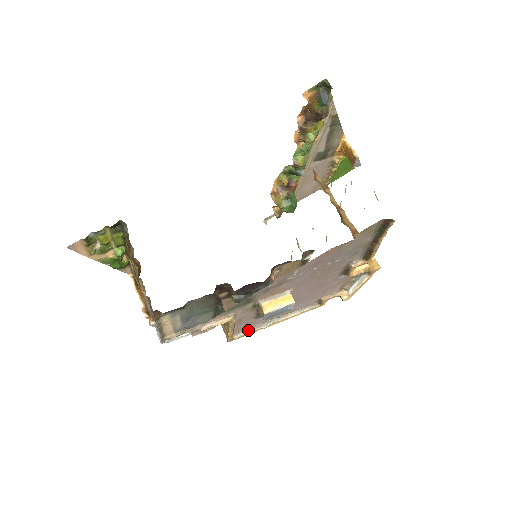
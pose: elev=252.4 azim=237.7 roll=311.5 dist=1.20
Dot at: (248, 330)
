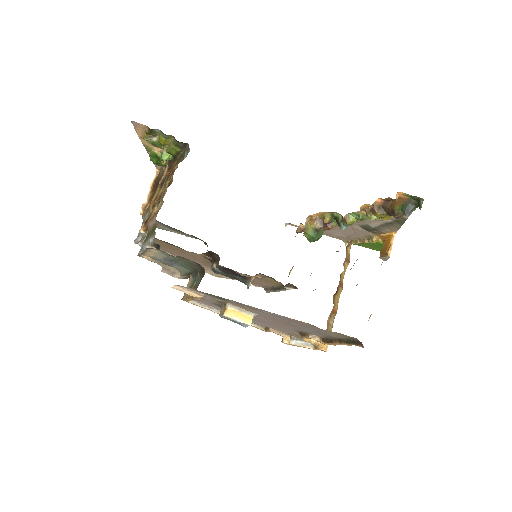
Dot at: (202, 304)
